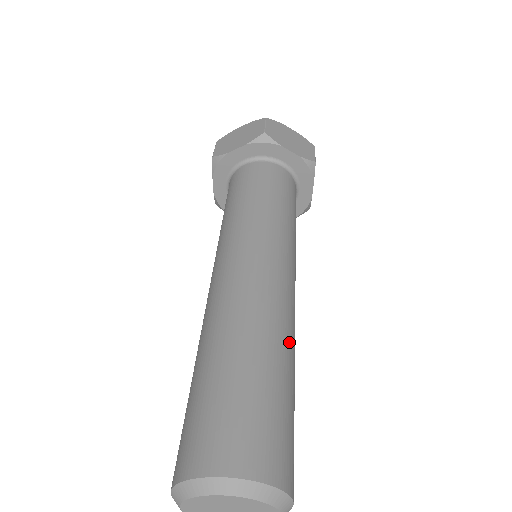
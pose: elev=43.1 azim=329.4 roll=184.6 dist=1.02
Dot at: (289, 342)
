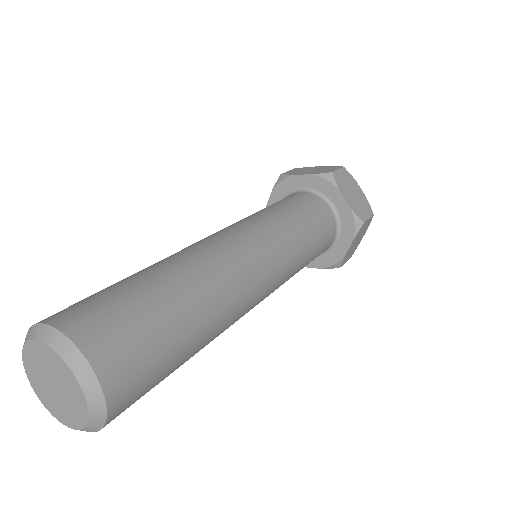
Dot at: (217, 310)
